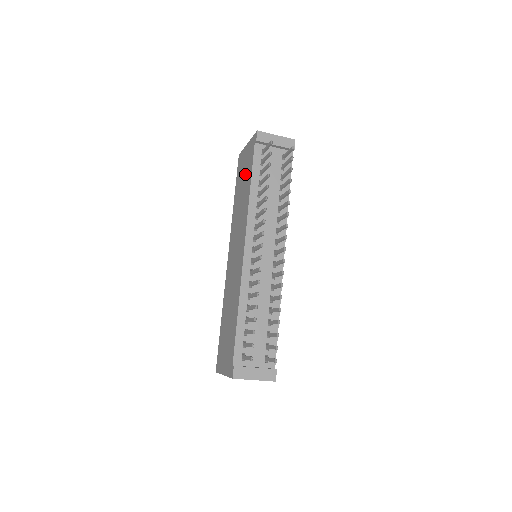
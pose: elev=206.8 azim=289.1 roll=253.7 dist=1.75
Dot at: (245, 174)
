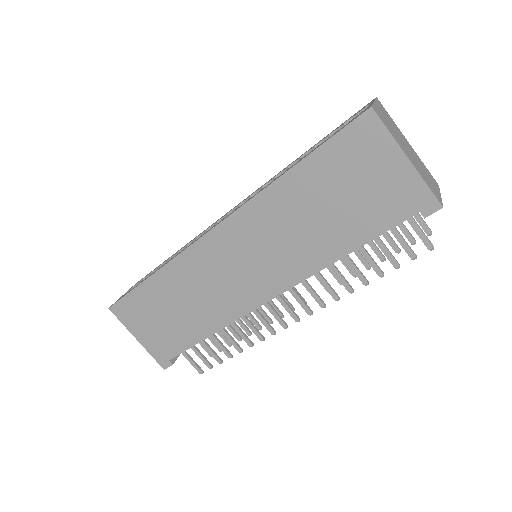
Dot at: (356, 204)
